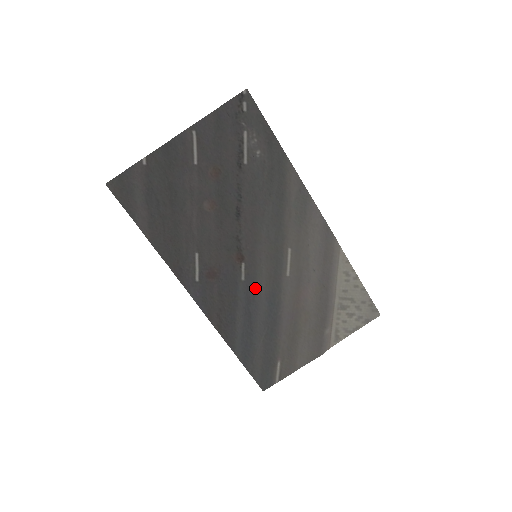
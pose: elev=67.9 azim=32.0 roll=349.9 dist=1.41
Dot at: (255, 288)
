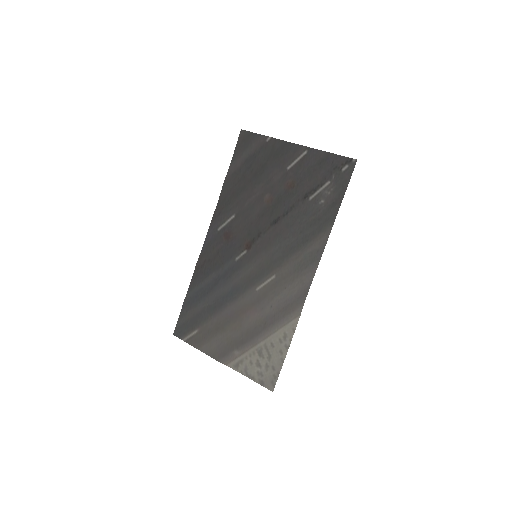
Dot at: (235, 273)
